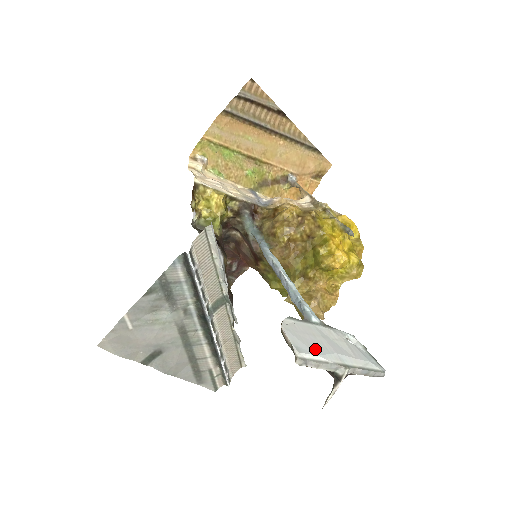
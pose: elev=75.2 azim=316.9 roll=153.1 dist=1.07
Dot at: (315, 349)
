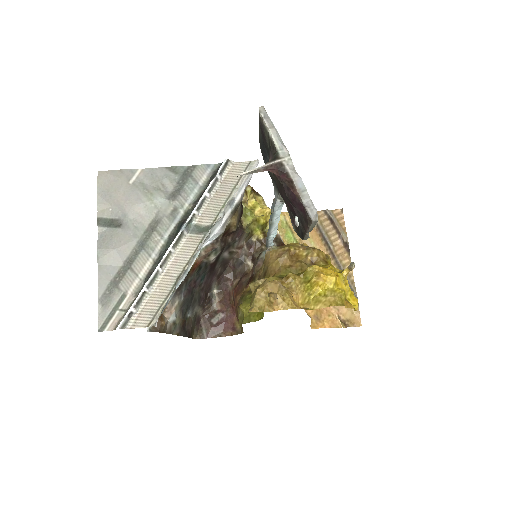
Dot at: occluded
